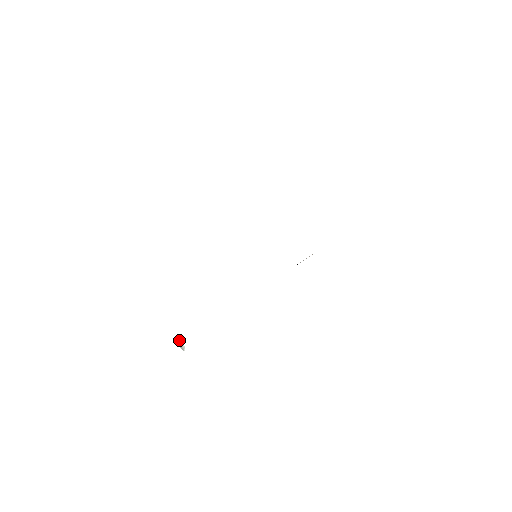
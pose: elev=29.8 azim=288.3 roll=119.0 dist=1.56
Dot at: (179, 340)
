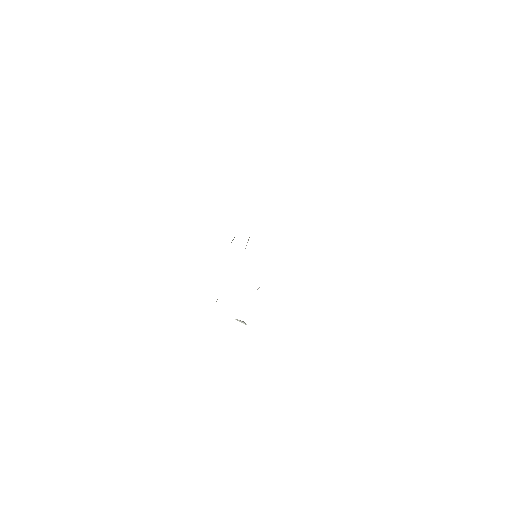
Dot at: (237, 320)
